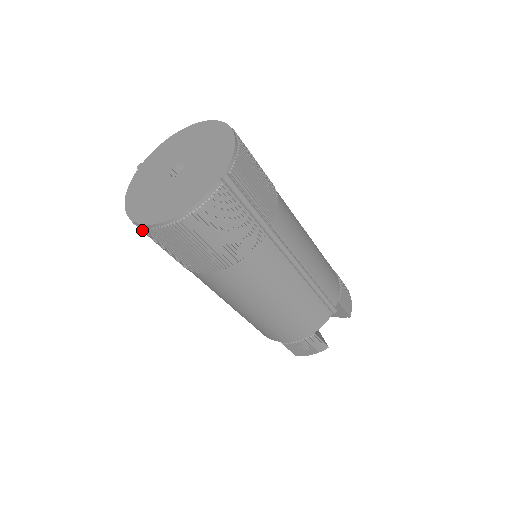
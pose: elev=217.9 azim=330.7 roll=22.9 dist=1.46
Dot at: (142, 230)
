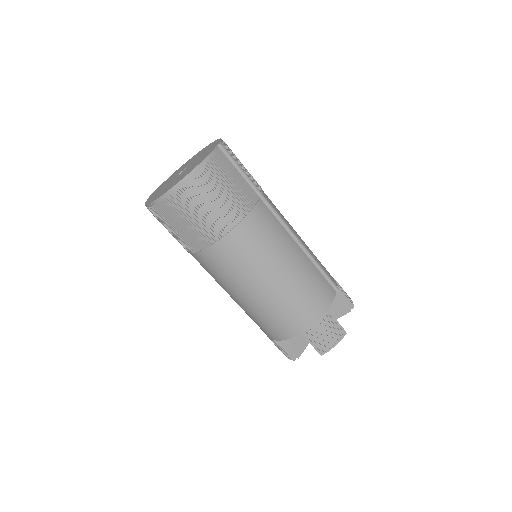
Dot at: (165, 204)
